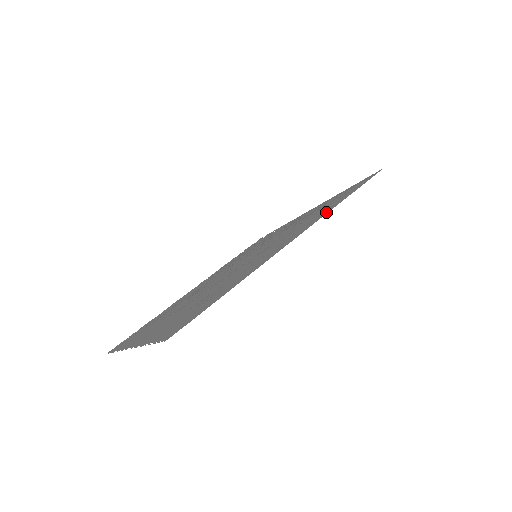
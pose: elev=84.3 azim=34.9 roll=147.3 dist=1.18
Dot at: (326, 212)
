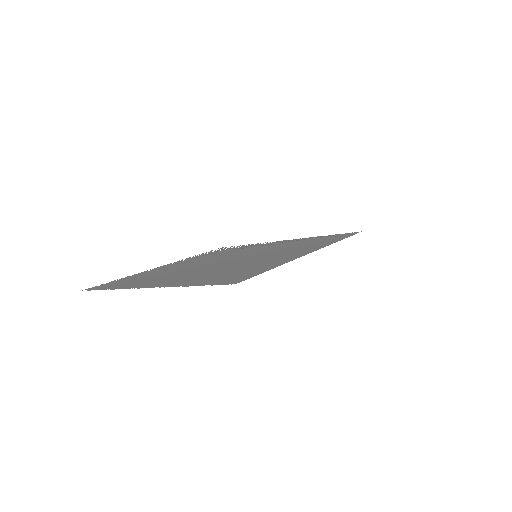
Dot at: (327, 244)
